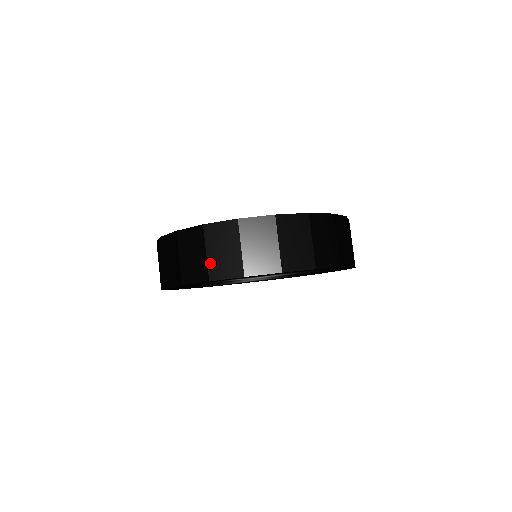
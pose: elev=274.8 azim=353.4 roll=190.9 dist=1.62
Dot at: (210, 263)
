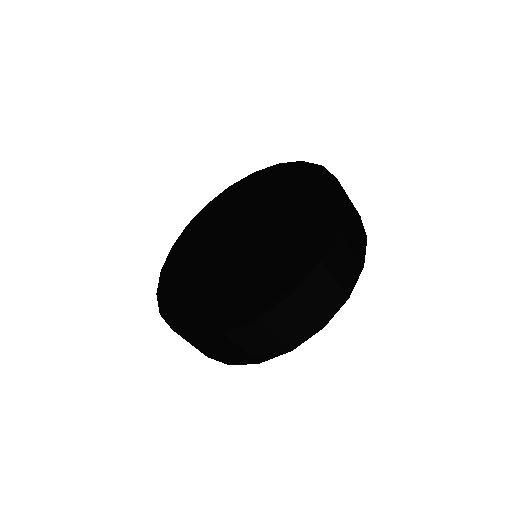
Dot at: (317, 315)
